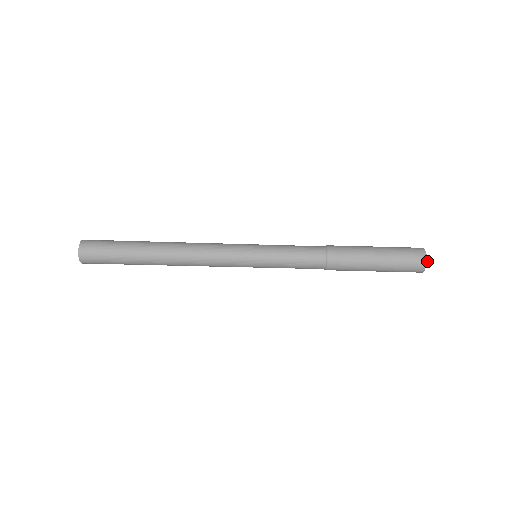
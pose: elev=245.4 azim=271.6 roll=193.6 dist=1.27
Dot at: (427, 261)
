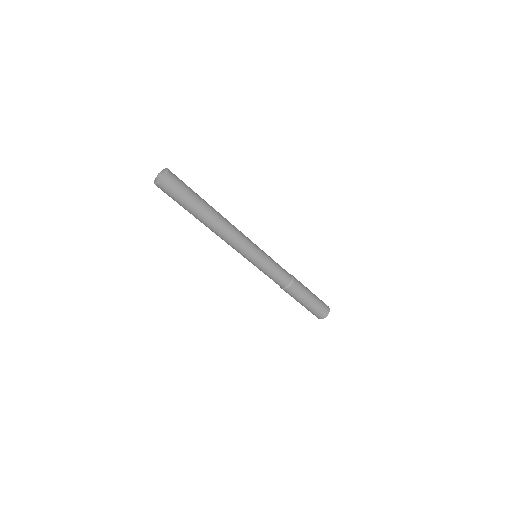
Dot at: (327, 315)
